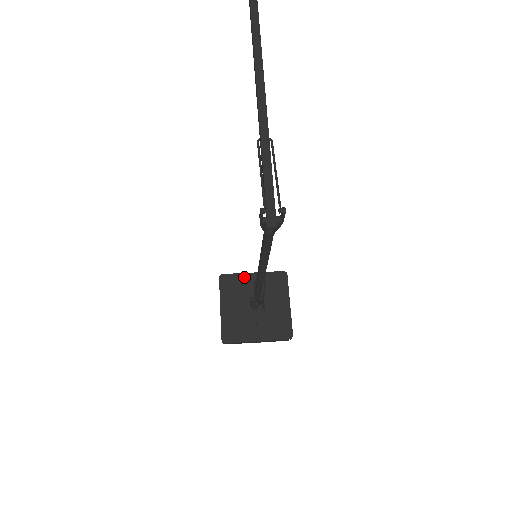
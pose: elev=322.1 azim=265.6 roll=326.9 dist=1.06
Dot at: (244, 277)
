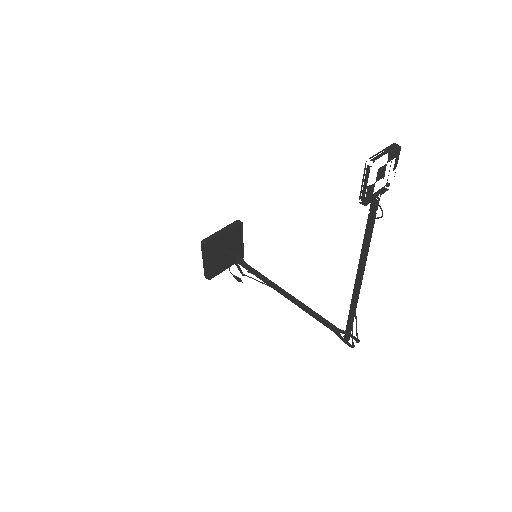
Dot at: (219, 238)
